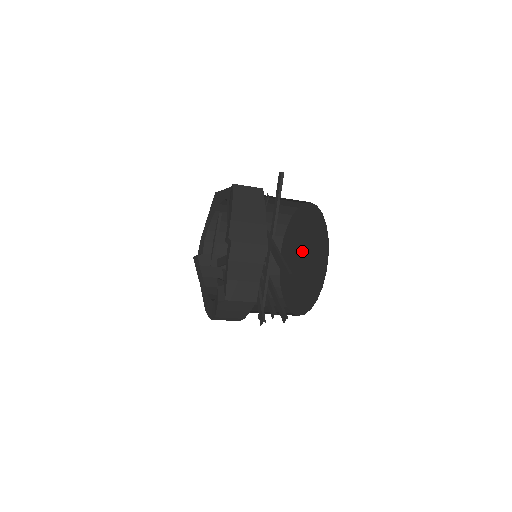
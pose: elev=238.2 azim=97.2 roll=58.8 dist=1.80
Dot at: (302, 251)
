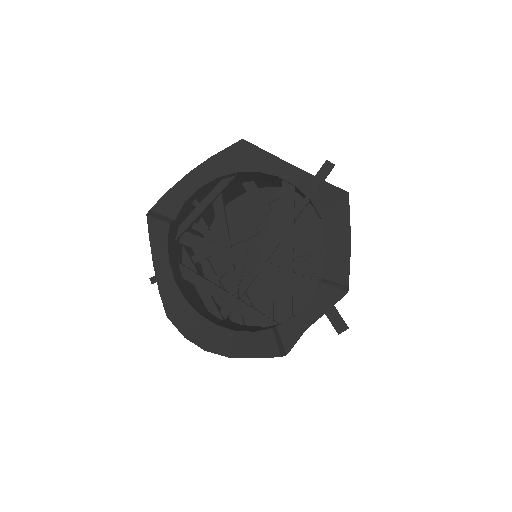
Dot at: (276, 250)
